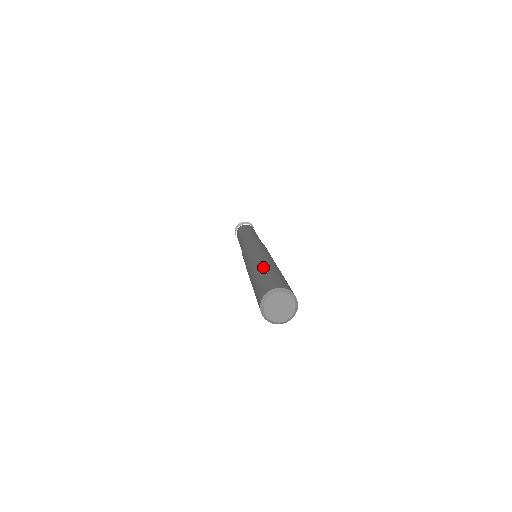
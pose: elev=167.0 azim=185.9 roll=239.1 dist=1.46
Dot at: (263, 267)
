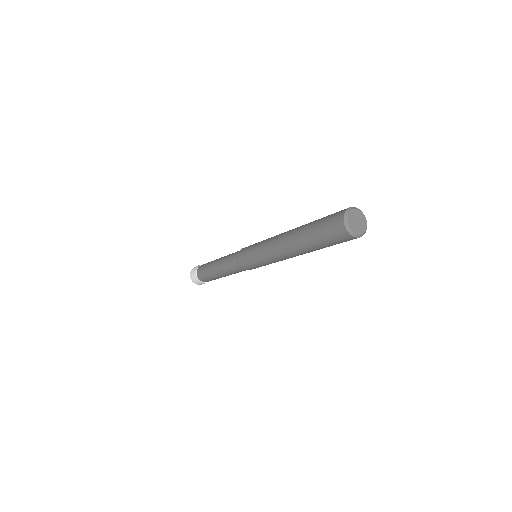
Dot at: occluded
